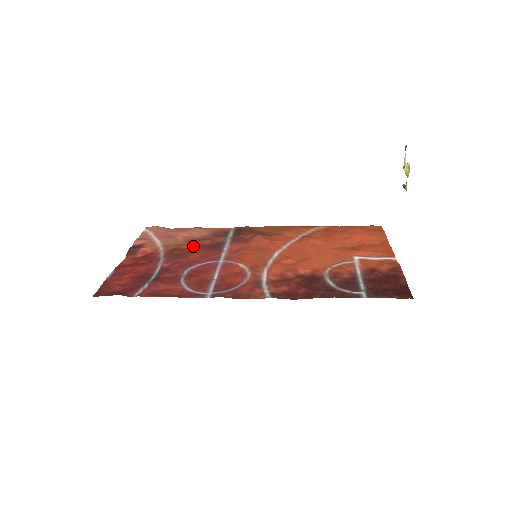
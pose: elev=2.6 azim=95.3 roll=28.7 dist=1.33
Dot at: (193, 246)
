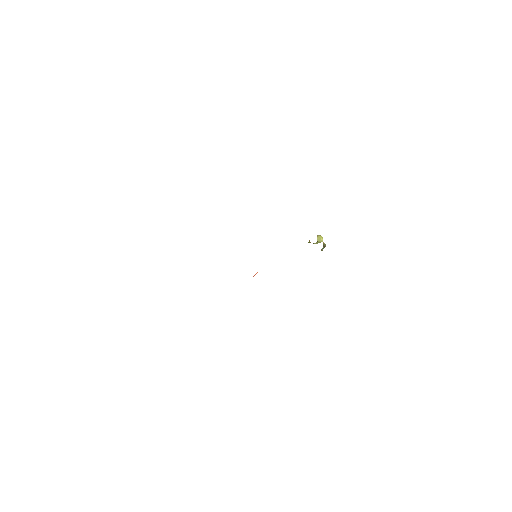
Dot at: occluded
